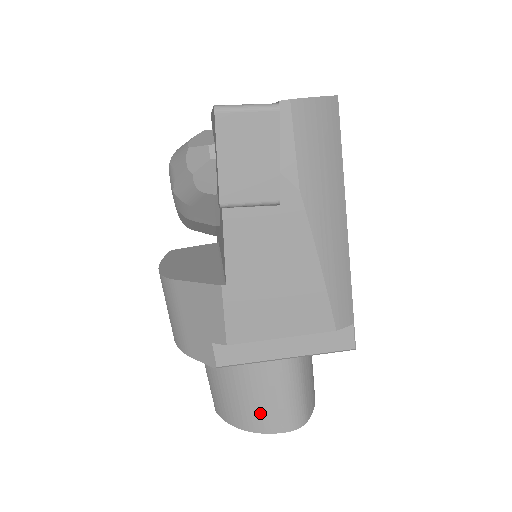
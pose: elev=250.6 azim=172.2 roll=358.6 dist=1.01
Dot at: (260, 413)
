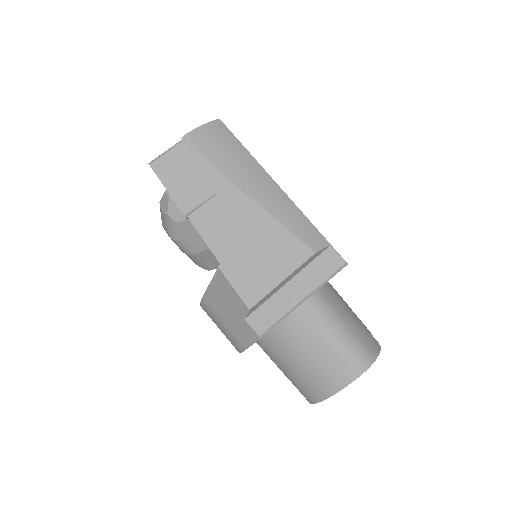
Dot at: (328, 370)
